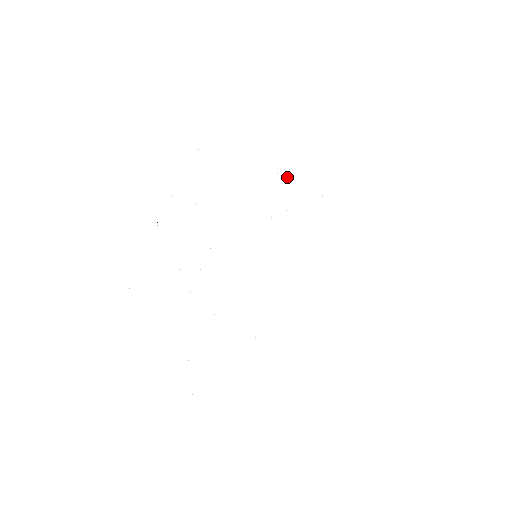
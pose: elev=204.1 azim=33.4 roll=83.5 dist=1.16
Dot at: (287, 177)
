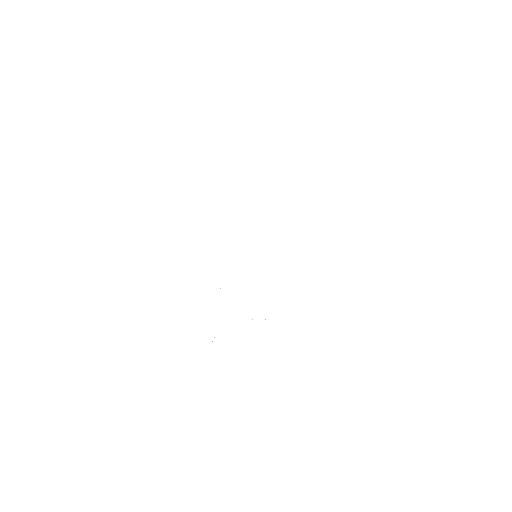
Dot at: occluded
